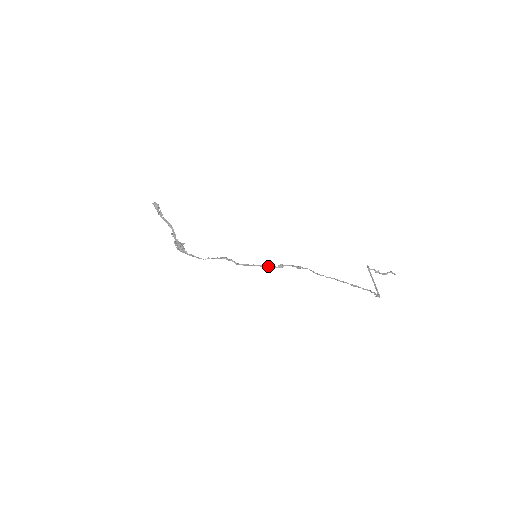
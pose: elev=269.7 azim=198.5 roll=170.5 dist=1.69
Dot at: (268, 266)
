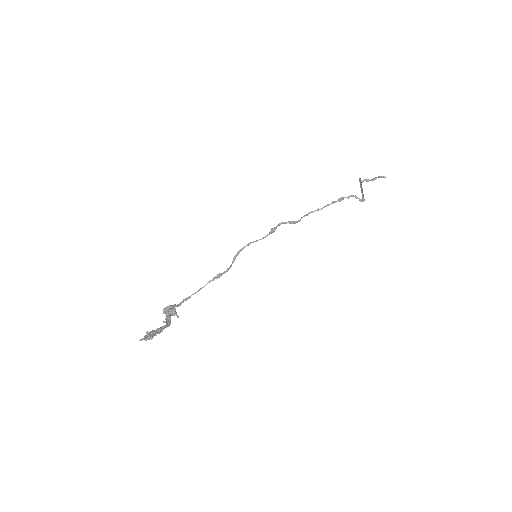
Dot at: occluded
